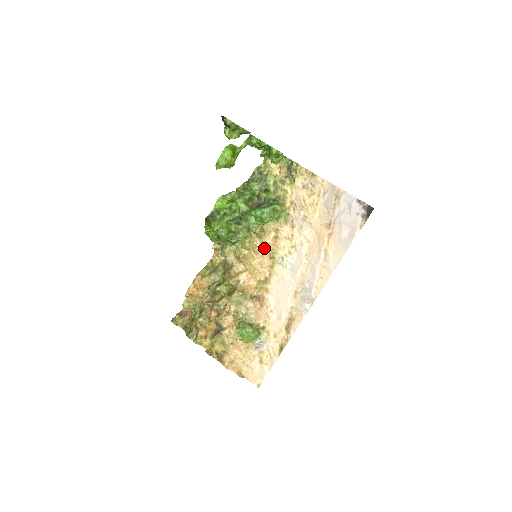
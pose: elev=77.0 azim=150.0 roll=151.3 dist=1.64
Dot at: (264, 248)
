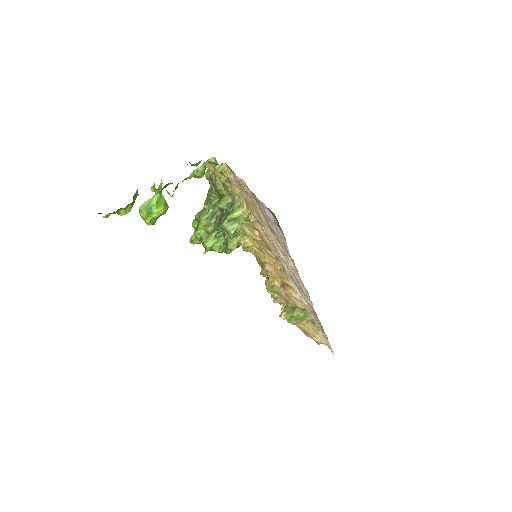
Dot at: (261, 244)
